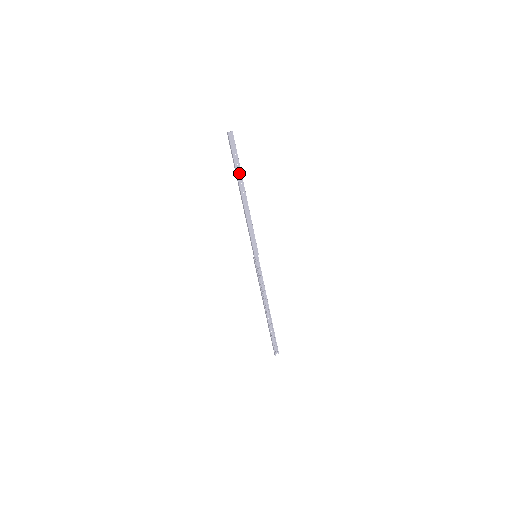
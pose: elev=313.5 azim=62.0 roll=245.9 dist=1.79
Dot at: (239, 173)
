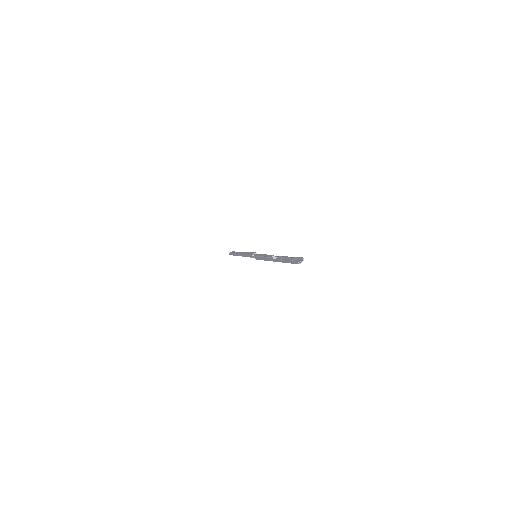
Dot at: occluded
